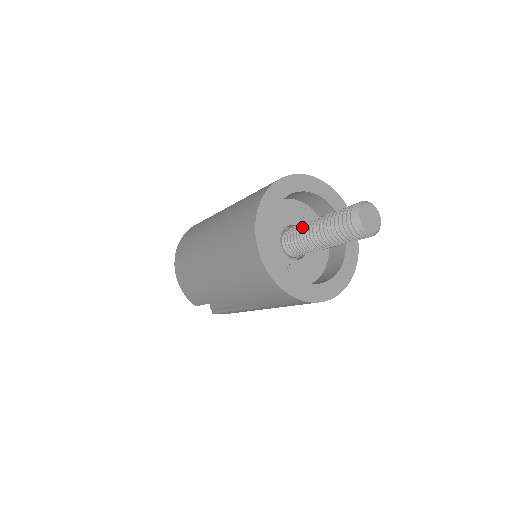
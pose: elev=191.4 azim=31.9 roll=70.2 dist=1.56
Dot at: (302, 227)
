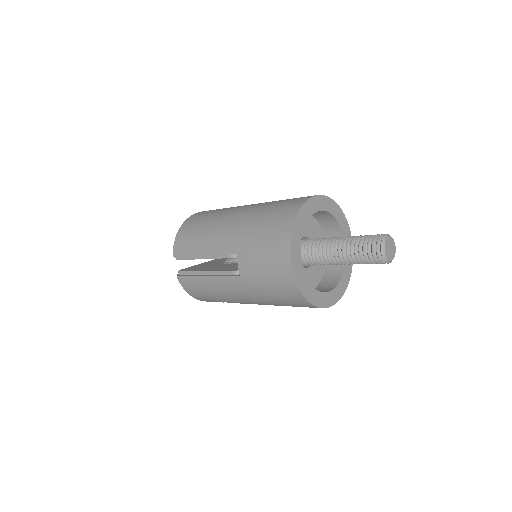
Dot at: (326, 238)
